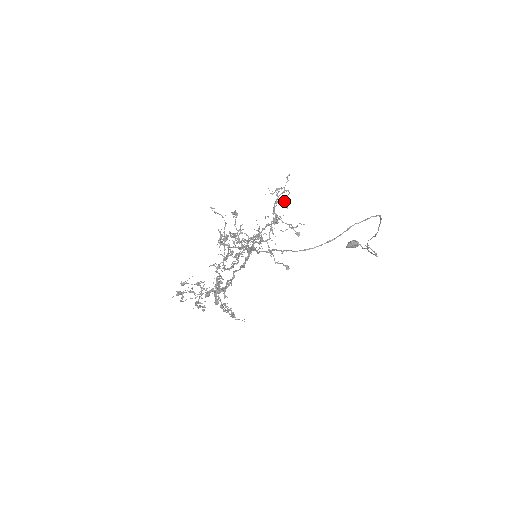
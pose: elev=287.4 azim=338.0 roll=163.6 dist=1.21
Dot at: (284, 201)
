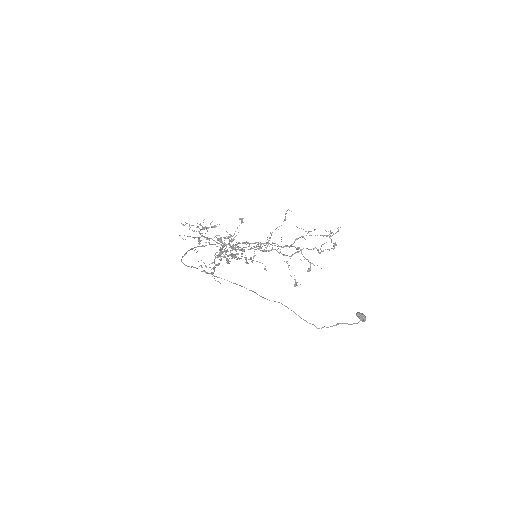
Dot at: occluded
